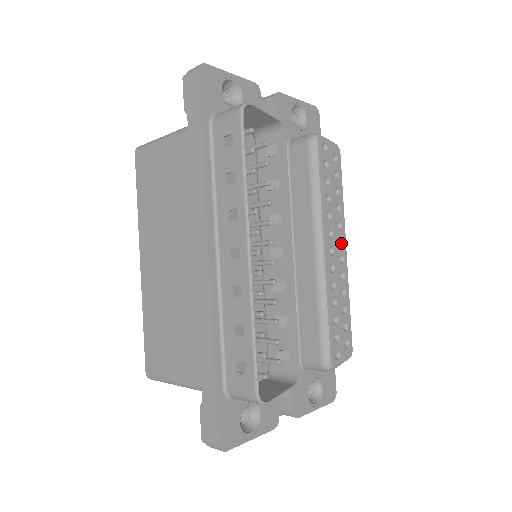
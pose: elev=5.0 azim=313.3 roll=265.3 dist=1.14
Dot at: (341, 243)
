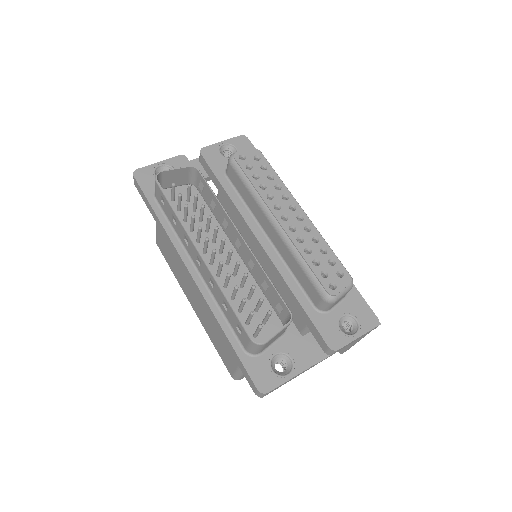
Dot at: (295, 208)
